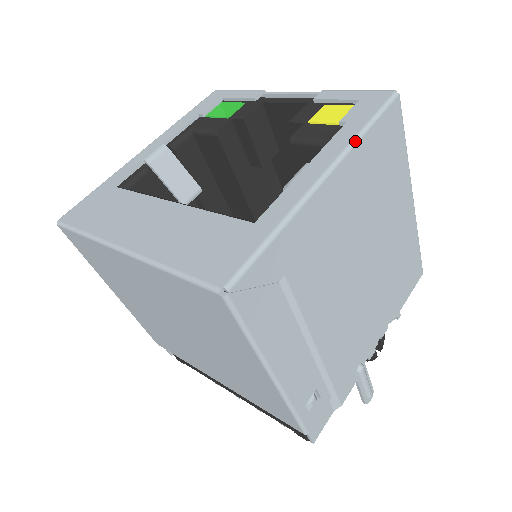
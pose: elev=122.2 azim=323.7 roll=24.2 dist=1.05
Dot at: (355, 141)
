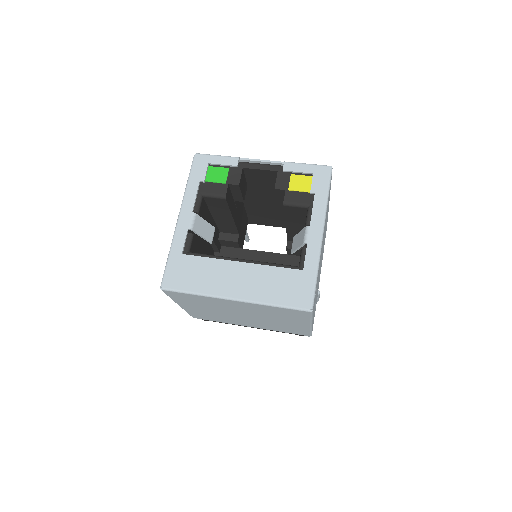
Dot at: (326, 208)
